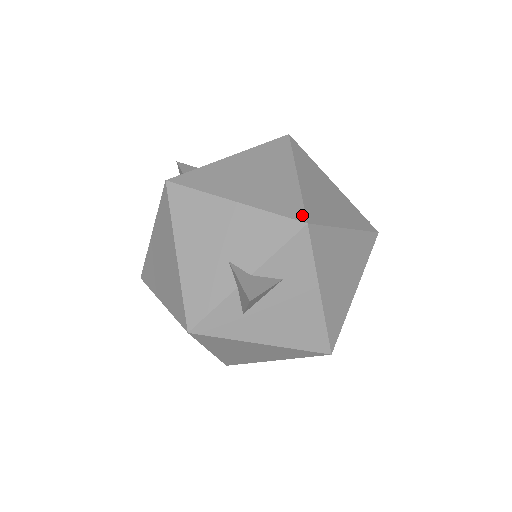
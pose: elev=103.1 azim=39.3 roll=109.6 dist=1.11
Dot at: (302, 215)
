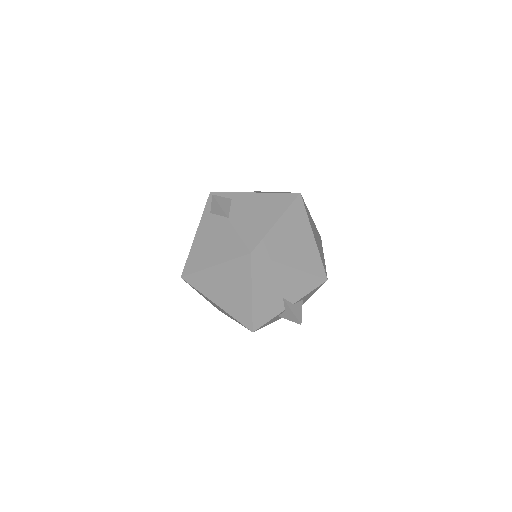
Dot at: (324, 274)
